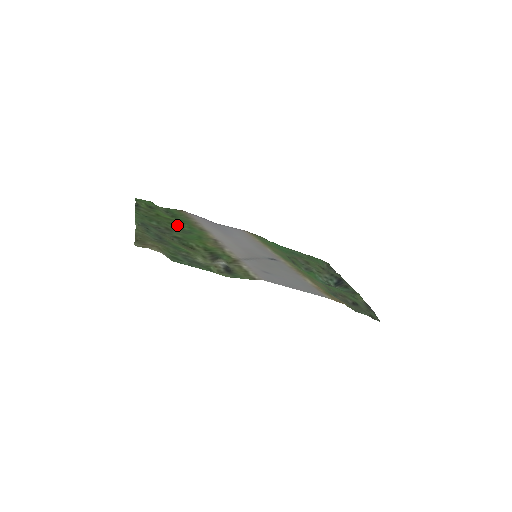
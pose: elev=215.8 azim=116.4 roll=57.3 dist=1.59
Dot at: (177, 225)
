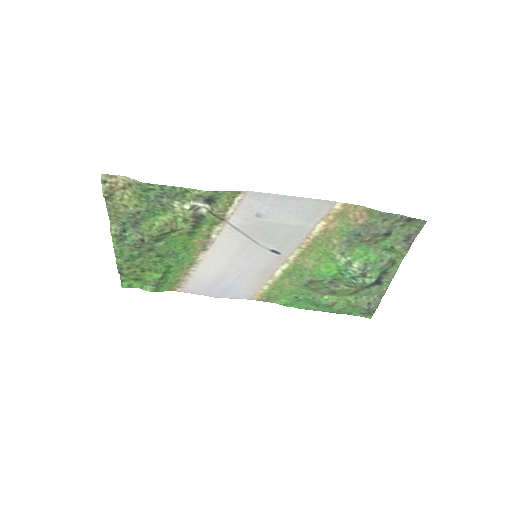
Dot at: (162, 261)
